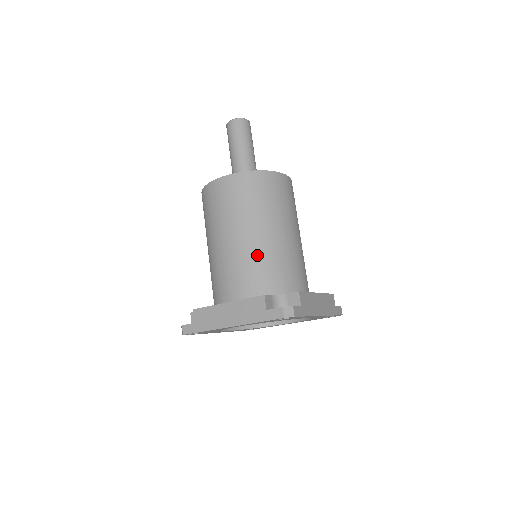
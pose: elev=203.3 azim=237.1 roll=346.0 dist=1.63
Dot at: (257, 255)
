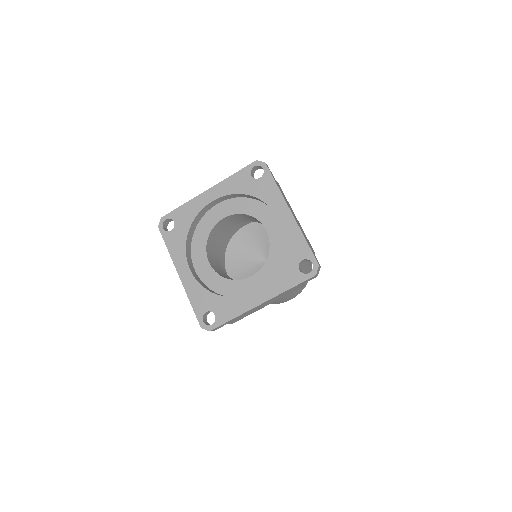
Dot at: occluded
